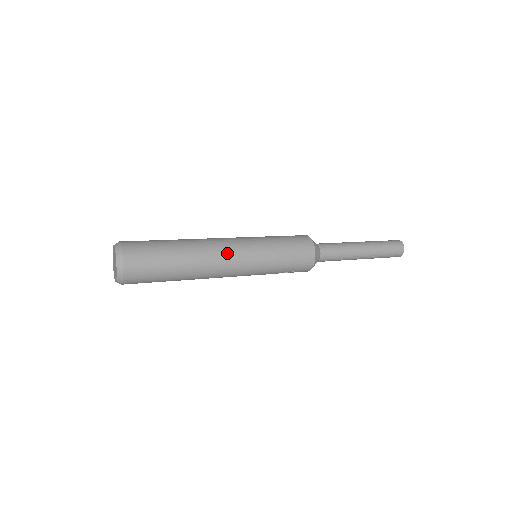
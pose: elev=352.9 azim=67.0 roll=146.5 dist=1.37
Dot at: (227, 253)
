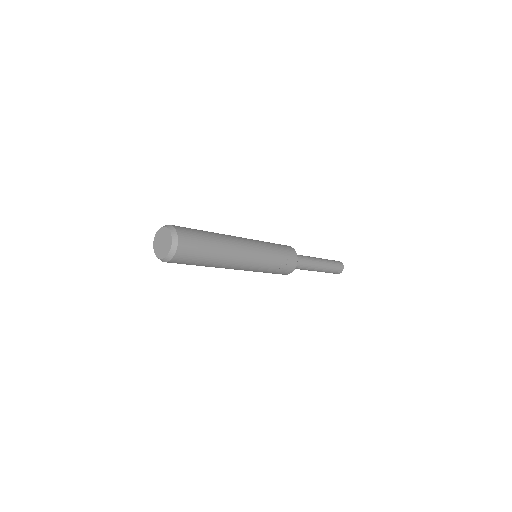
Dot at: (240, 238)
